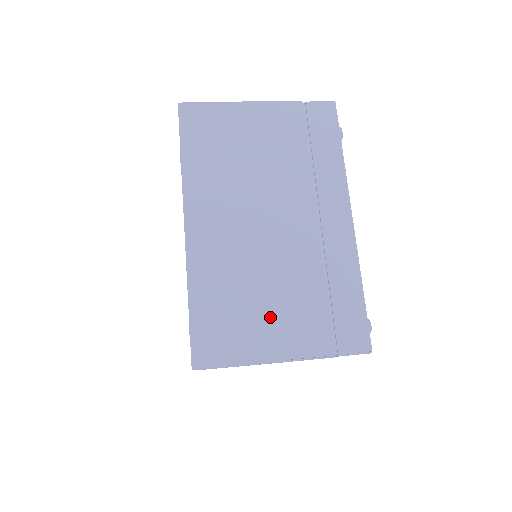
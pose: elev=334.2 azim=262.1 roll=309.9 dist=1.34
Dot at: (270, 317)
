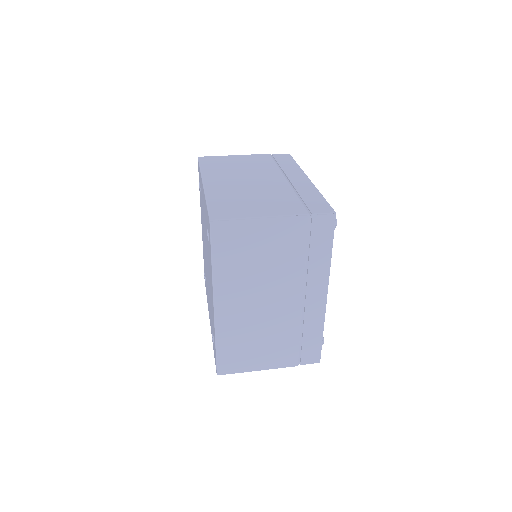
Dot at: (261, 204)
